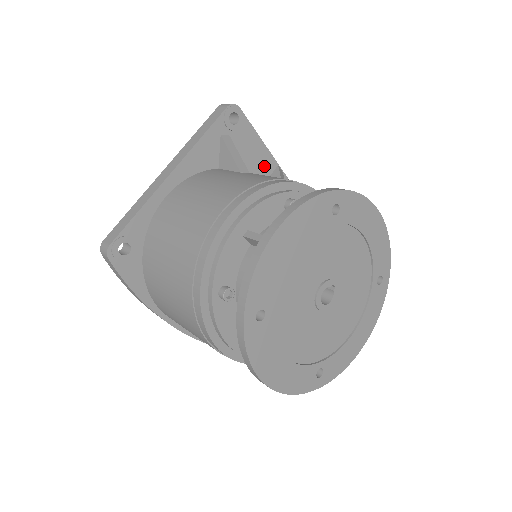
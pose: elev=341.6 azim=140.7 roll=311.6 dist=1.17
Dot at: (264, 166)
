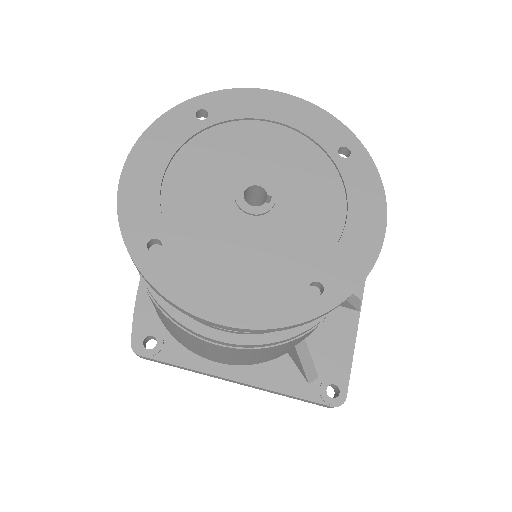
Dot at: occluded
